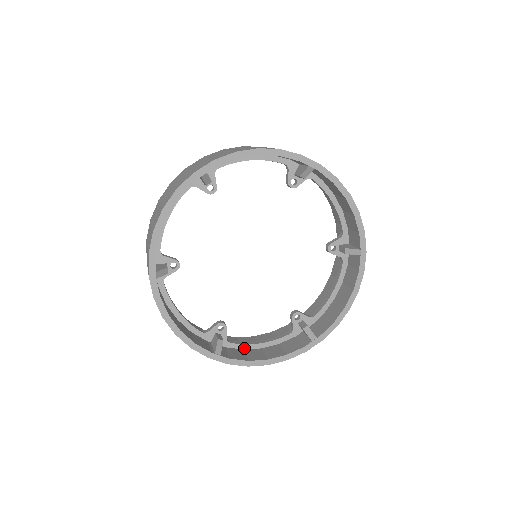
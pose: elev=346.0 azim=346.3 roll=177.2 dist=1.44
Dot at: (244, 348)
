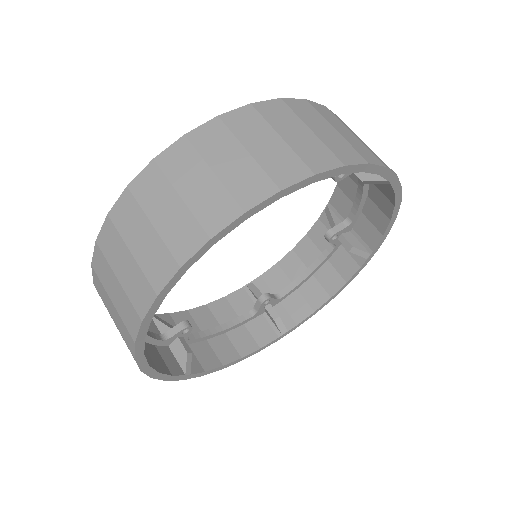
Dot at: (297, 288)
